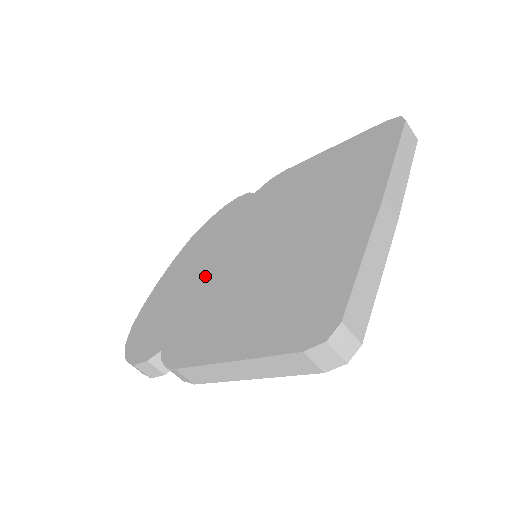
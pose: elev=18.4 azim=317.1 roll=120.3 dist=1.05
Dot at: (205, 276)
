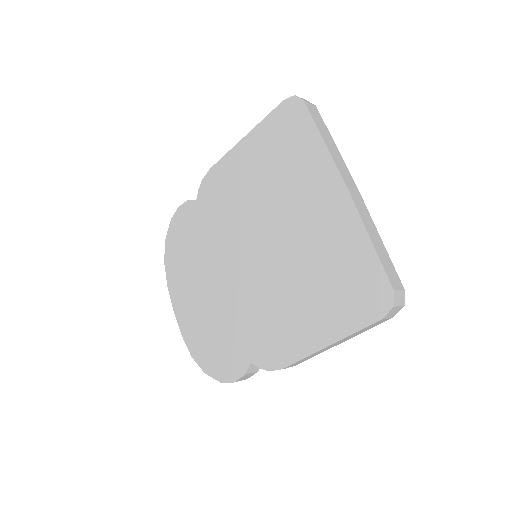
Dot at: (227, 292)
